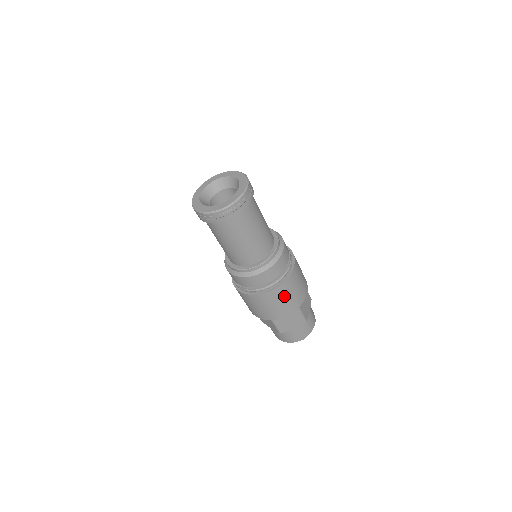
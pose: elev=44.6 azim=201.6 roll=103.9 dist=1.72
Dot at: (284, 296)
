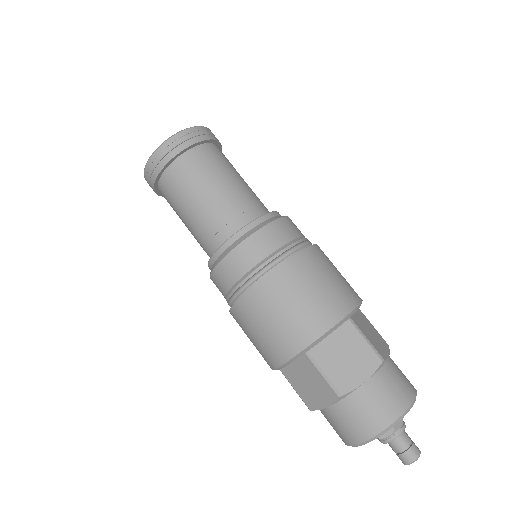
Dot at: occluded
